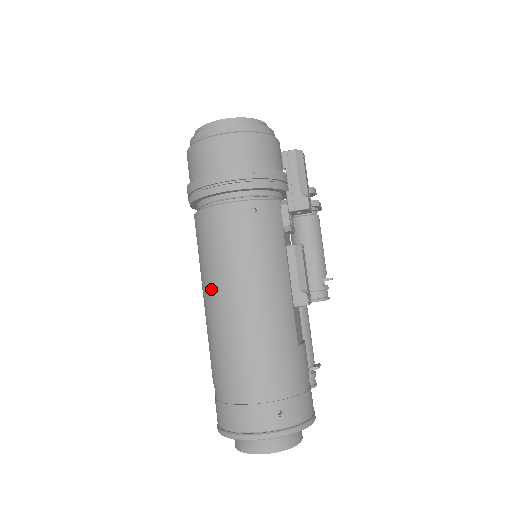
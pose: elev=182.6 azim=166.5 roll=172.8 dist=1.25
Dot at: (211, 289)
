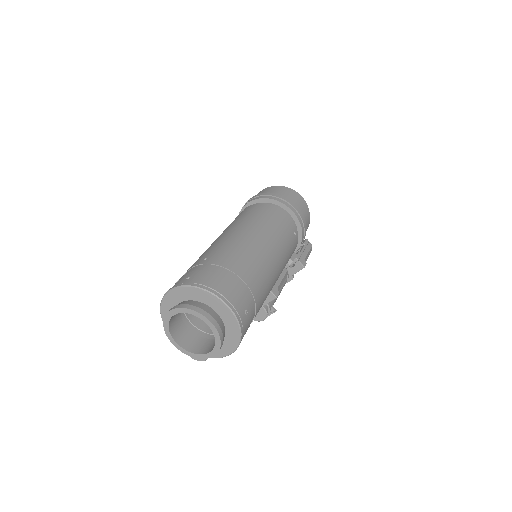
Dot at: (252, 229)
